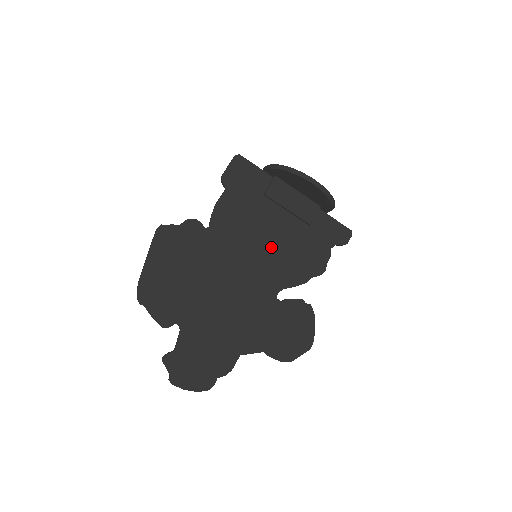
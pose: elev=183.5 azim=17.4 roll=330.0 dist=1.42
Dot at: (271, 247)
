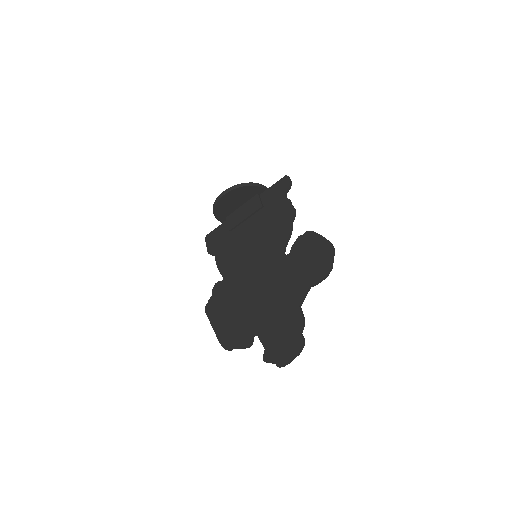
Dot at: (257, 242)
